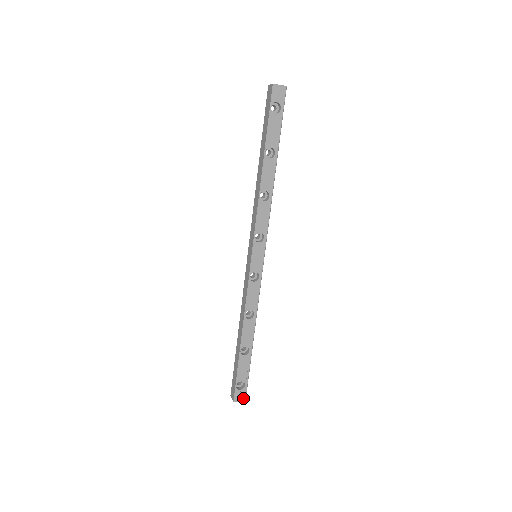
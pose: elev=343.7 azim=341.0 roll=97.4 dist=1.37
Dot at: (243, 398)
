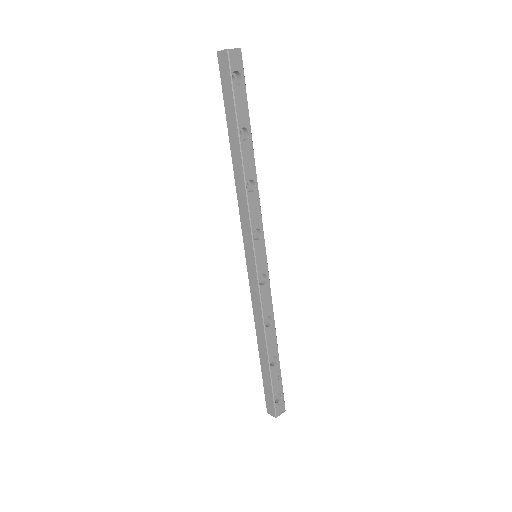
Dot at: (283, 409)
